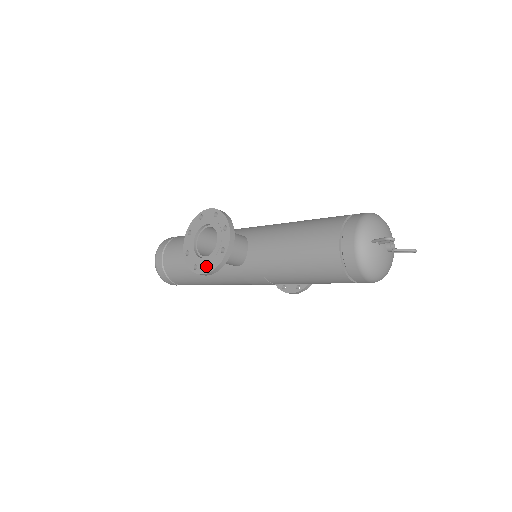
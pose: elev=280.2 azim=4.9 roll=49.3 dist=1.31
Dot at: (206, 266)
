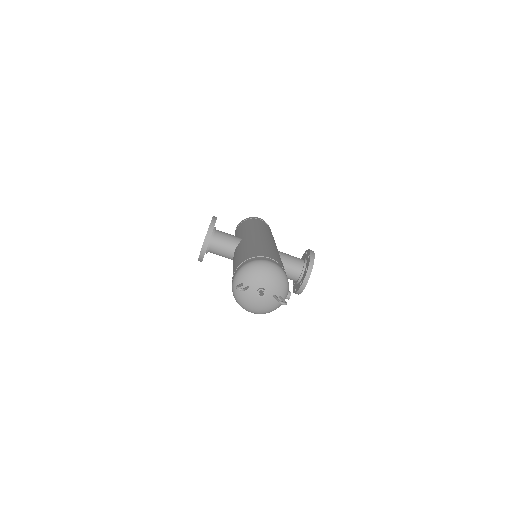
Dot at: occluded
